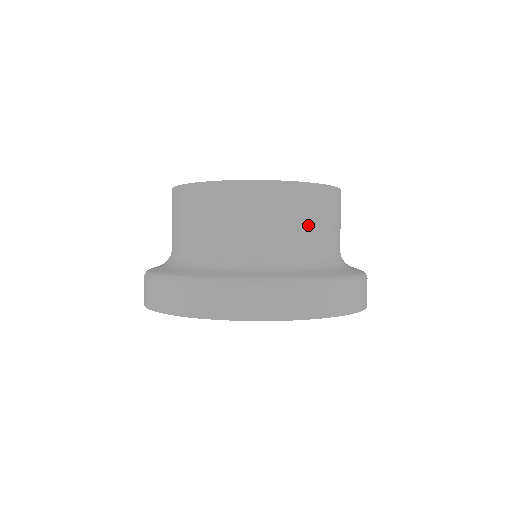
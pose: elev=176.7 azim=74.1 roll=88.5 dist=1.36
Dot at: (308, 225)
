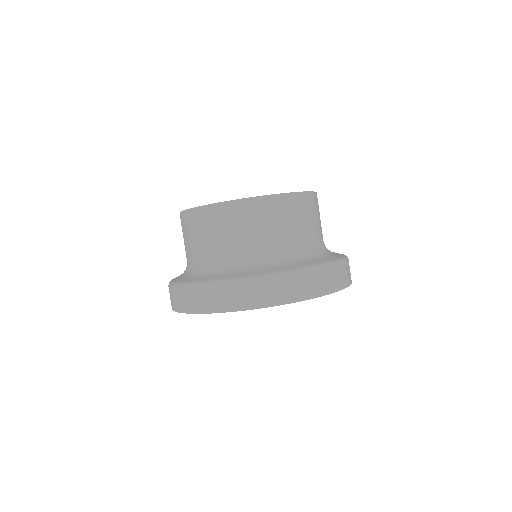
Dot at: (313, 223)
